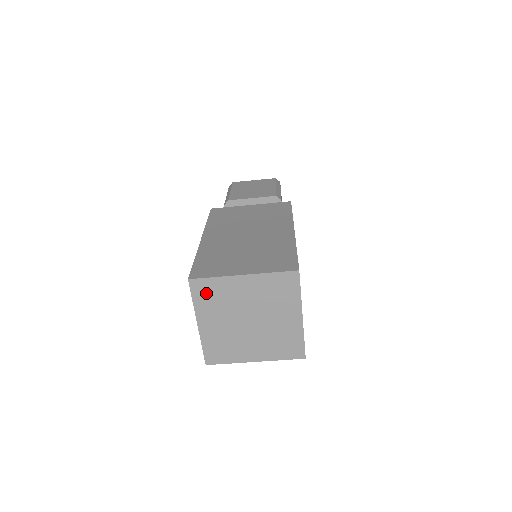
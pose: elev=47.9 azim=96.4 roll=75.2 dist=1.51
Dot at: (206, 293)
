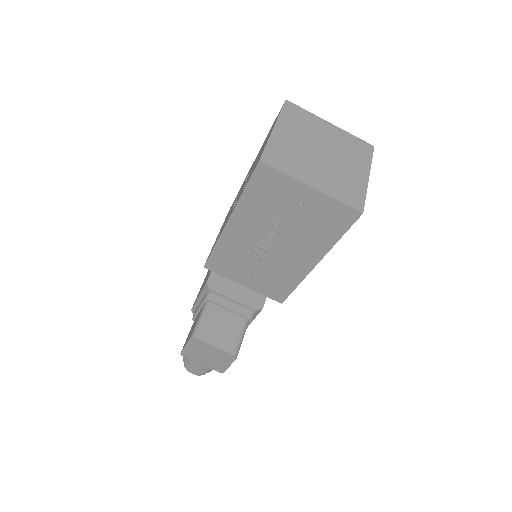
Dot at: (295, 115)
